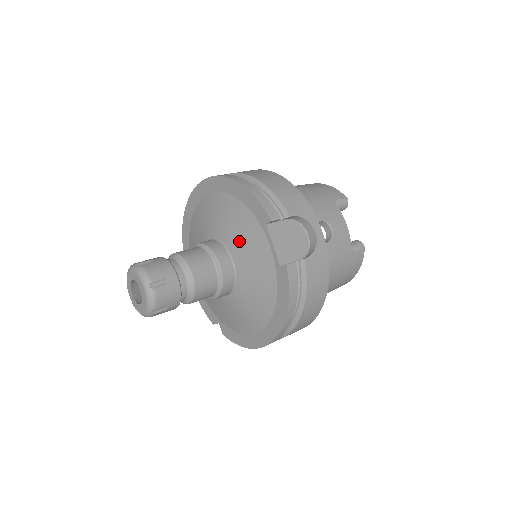
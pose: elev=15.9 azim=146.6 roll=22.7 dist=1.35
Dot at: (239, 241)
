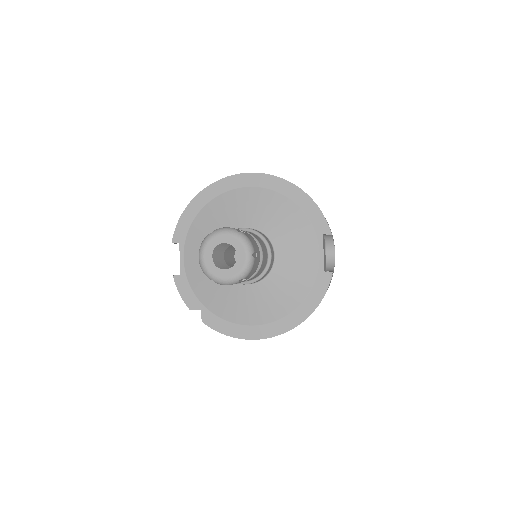
Dot at: (288, 240)
